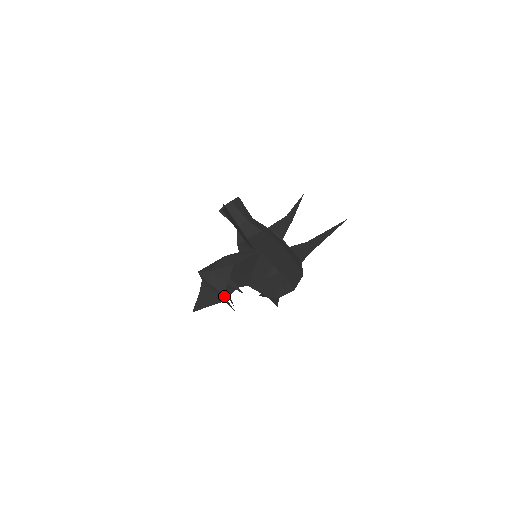
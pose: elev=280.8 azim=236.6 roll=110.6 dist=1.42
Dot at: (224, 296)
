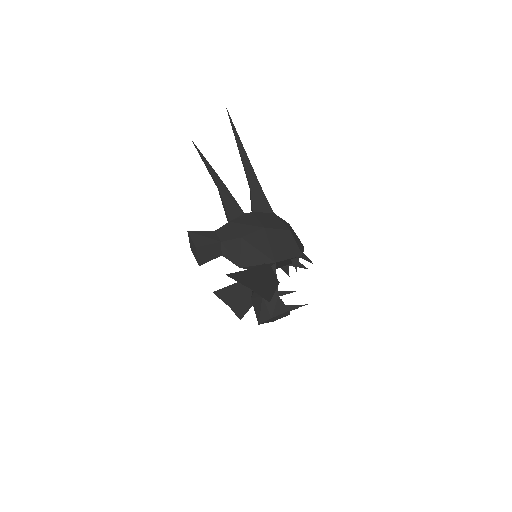
Dot at: occluded
